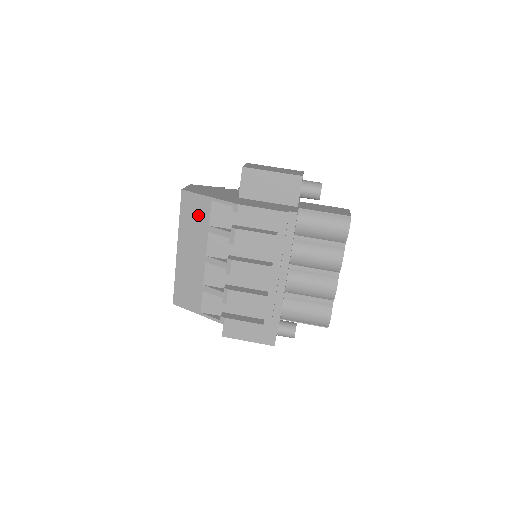
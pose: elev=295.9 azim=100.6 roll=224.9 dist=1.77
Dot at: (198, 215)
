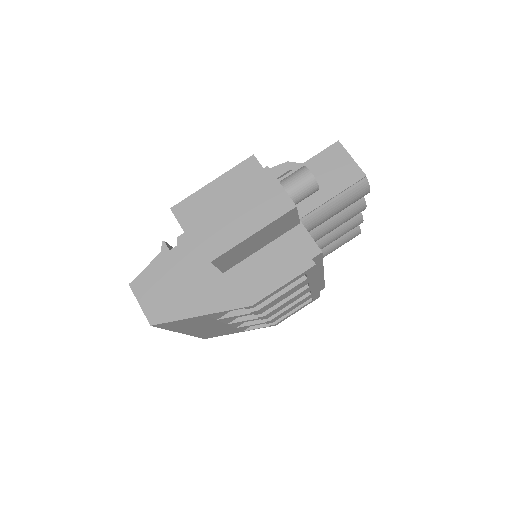
Dot at: (194, 323)
